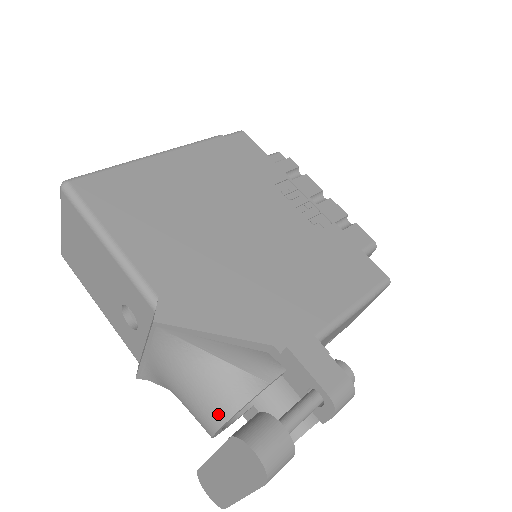
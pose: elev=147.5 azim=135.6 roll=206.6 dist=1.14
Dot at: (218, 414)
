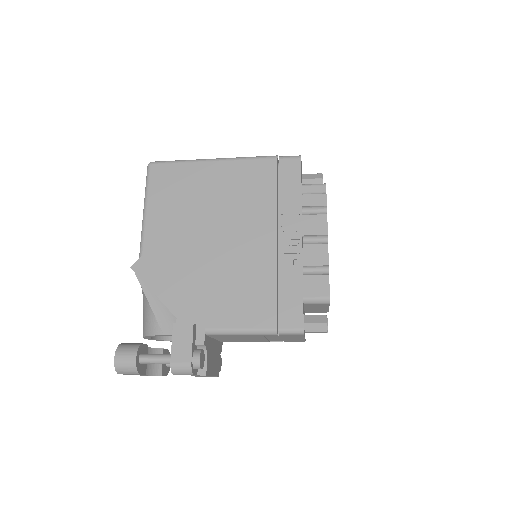
Dot at: (143, 330)
